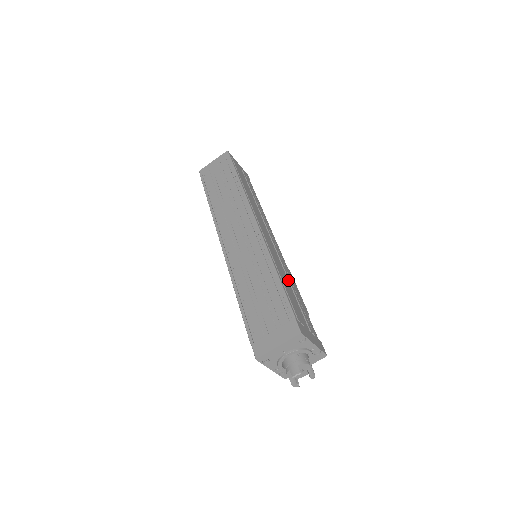
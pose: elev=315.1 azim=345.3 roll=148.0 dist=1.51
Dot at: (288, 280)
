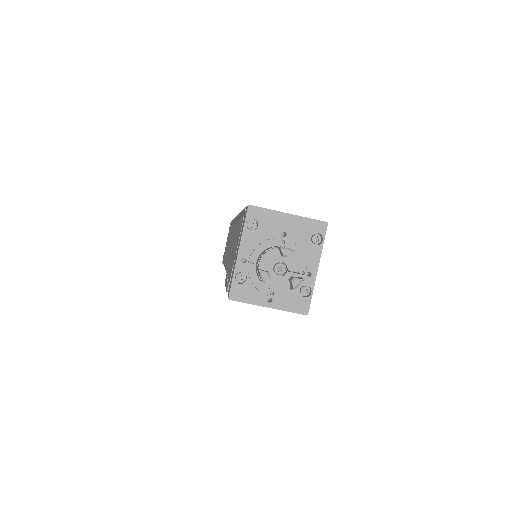
Dot at: occluded
